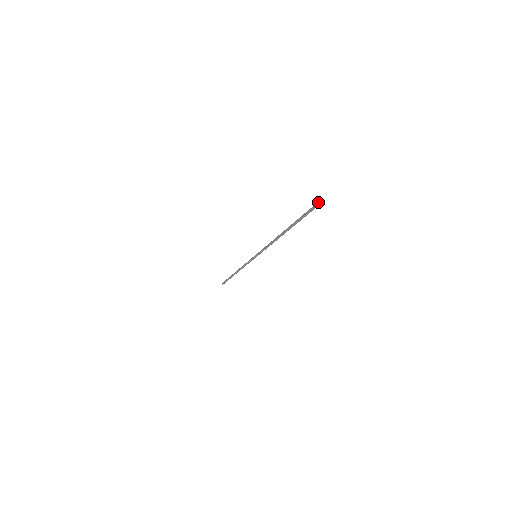
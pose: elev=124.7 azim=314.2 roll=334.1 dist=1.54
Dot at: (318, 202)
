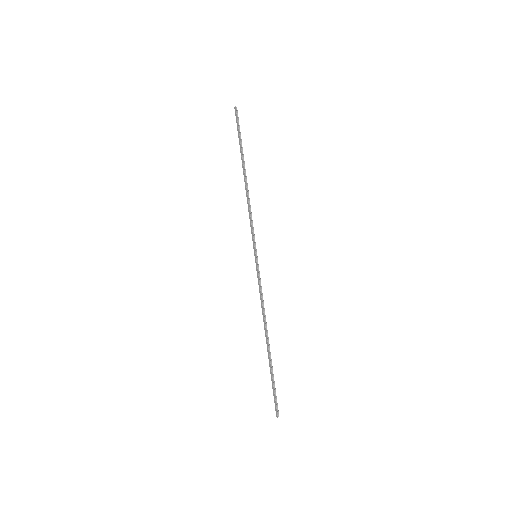
Dot at: (236, 108)
